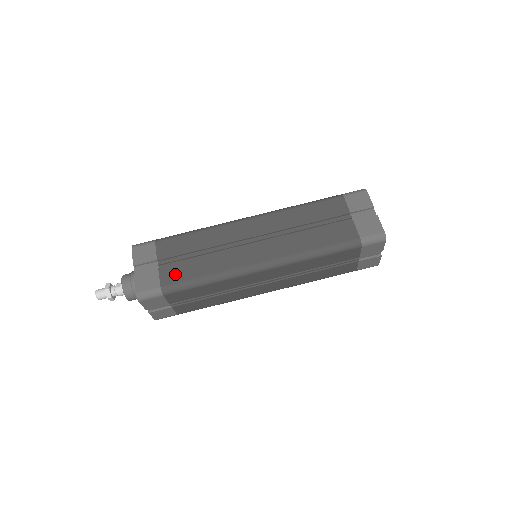
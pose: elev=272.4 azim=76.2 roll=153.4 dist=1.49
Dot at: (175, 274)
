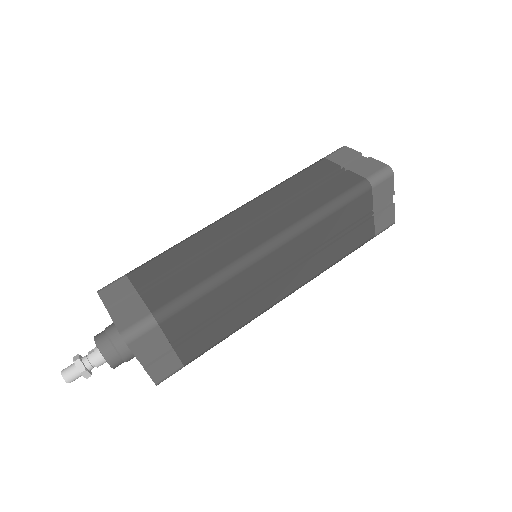
Dot at: (165, 293)
